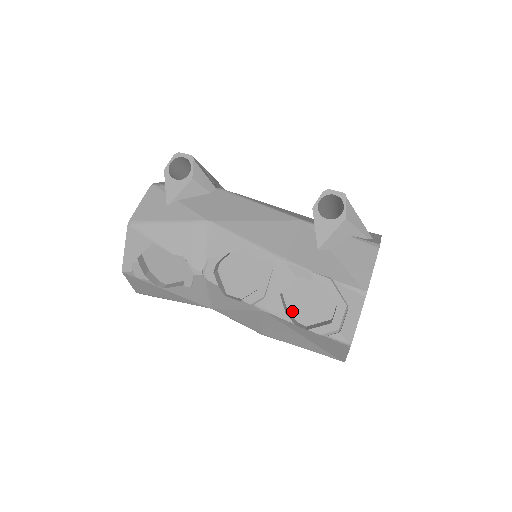
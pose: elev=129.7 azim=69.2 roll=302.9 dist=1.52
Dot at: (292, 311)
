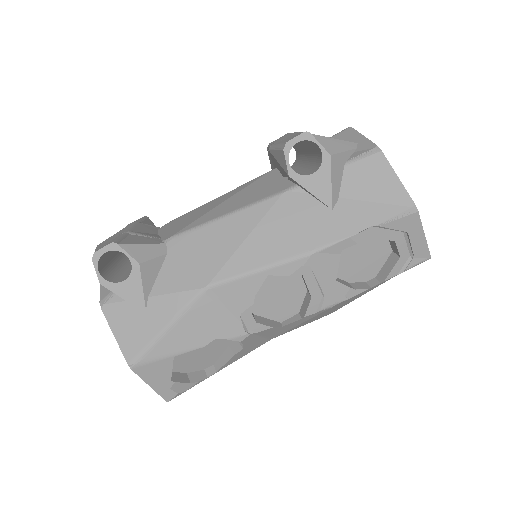
Dot at: (353, 279)
